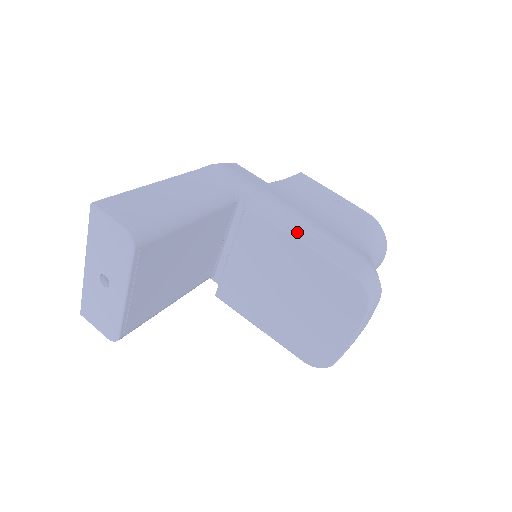
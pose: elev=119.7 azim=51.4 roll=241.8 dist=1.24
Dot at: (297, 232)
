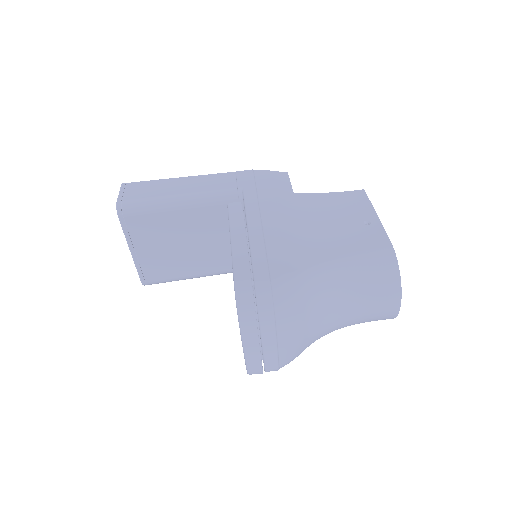
Dot at: (238, 234)
